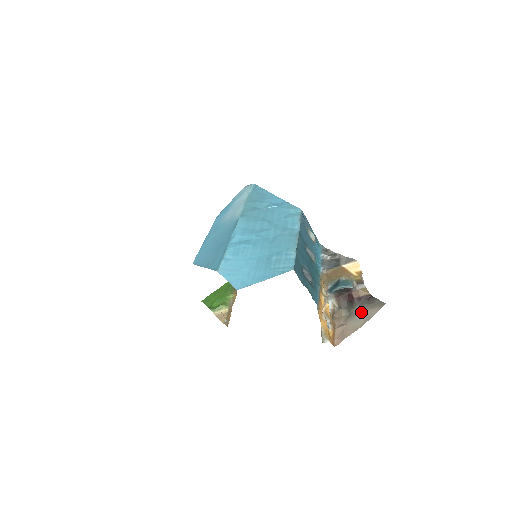
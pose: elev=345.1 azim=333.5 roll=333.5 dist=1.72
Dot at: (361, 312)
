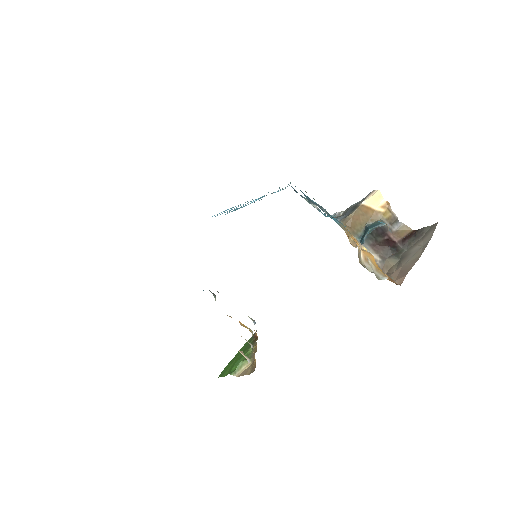
Dot at: (413, 248)
